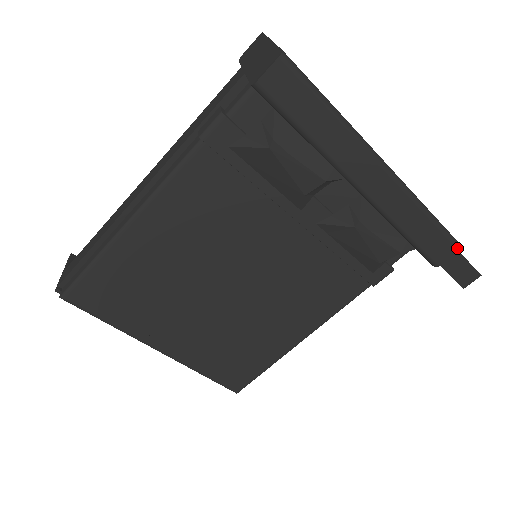
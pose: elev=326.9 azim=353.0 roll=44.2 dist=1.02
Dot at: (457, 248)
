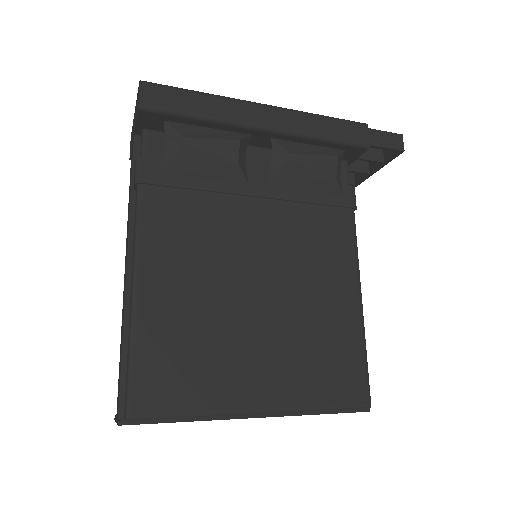
Dot at: (364, 125)
